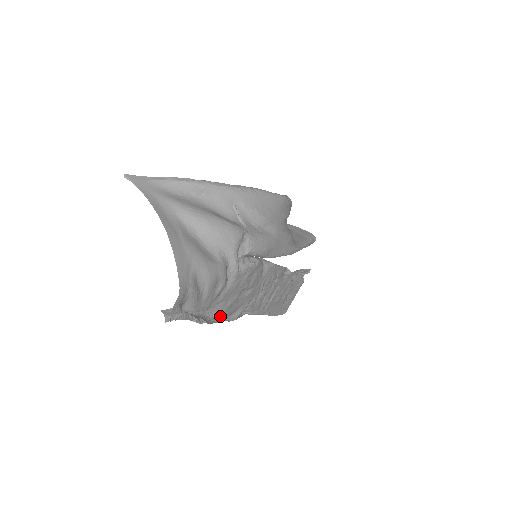
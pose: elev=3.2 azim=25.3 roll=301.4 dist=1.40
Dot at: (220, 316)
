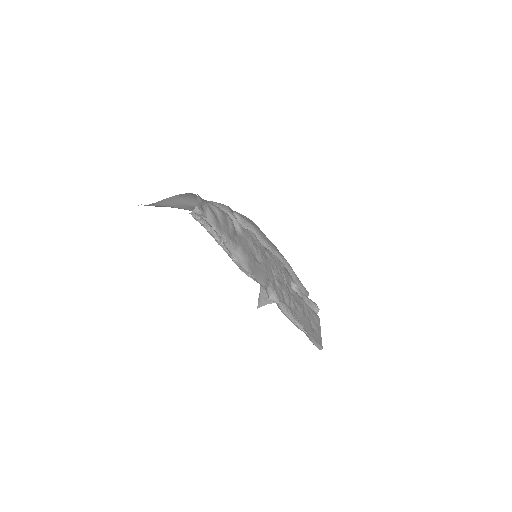
Dot at: (246, 267)
